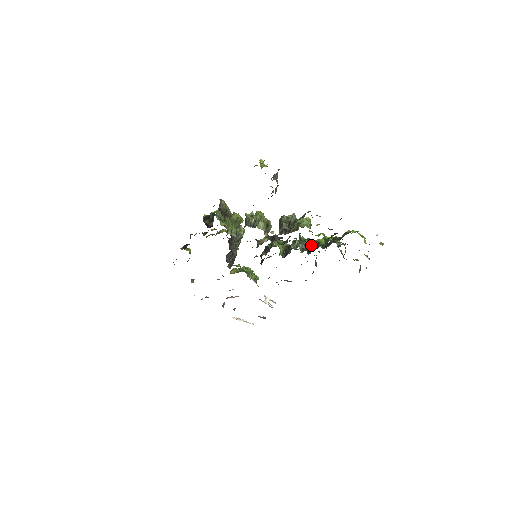
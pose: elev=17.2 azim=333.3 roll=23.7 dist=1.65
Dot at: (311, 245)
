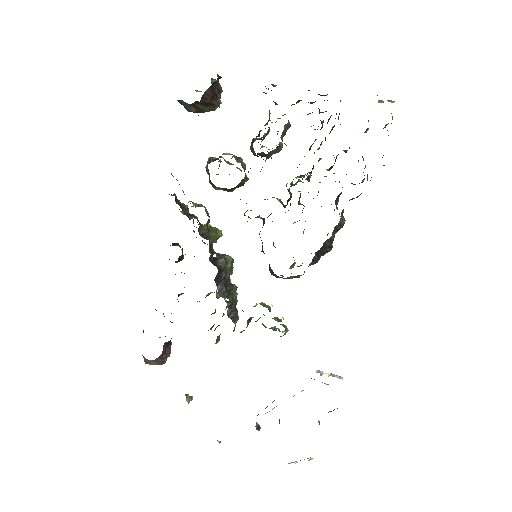
Dot at: occluded
